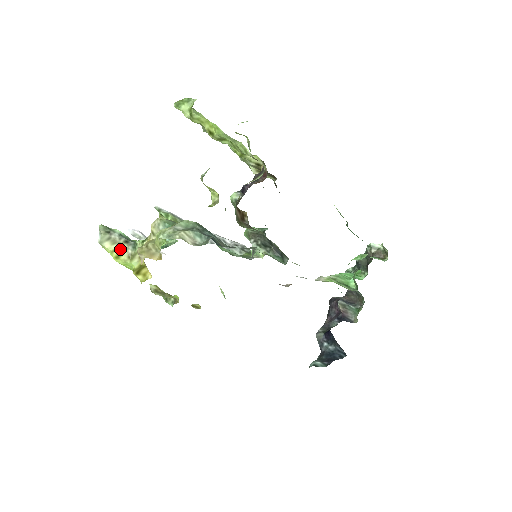
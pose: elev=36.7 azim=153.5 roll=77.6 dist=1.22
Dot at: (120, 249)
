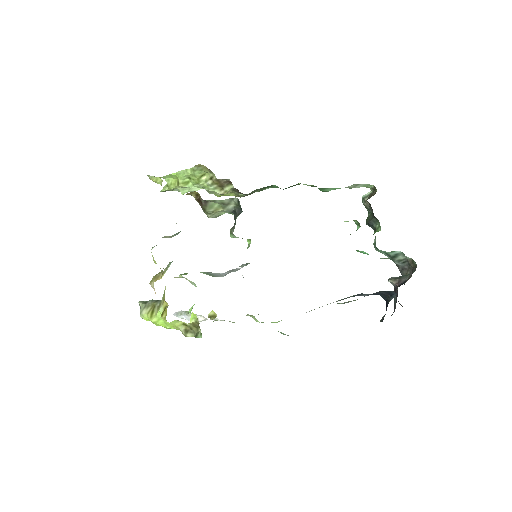
Dot at: (152, 308)
